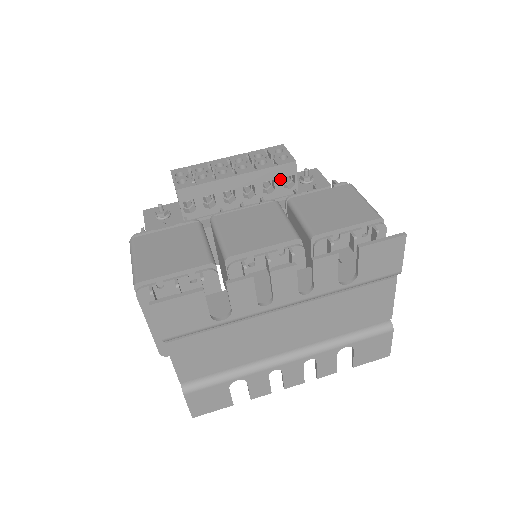
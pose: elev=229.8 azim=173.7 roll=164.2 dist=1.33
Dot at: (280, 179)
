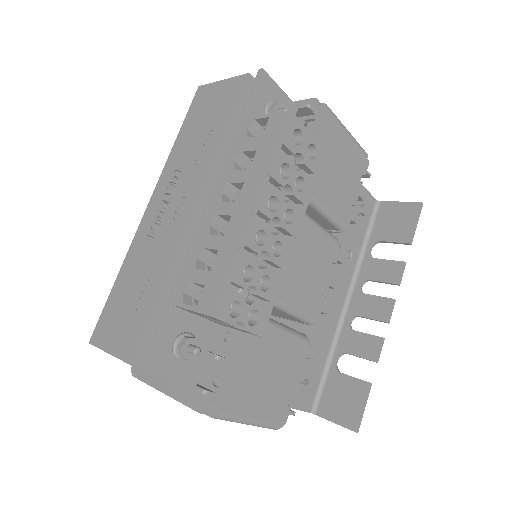
Dot at: occluded
